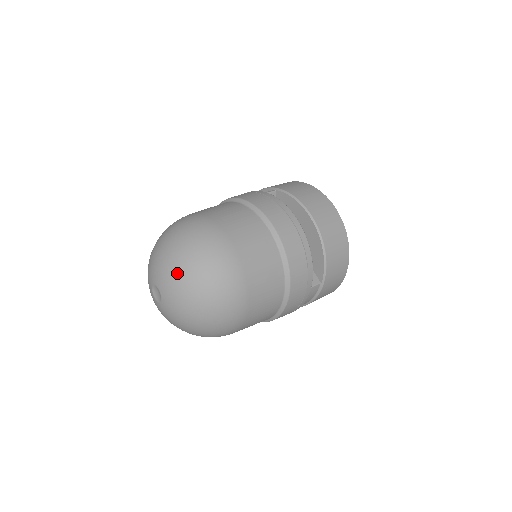
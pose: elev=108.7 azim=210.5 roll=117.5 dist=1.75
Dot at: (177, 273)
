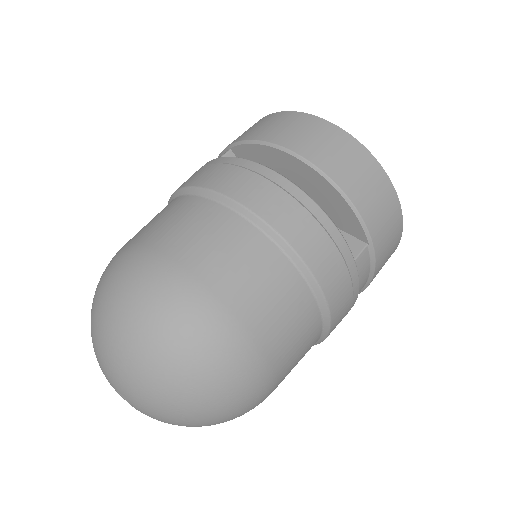
Dot at: (120, 357)
